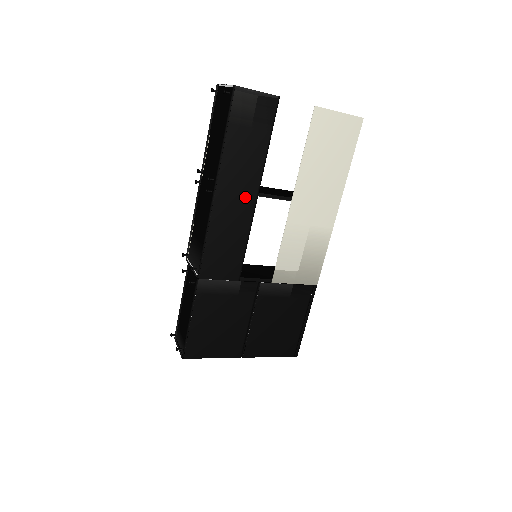
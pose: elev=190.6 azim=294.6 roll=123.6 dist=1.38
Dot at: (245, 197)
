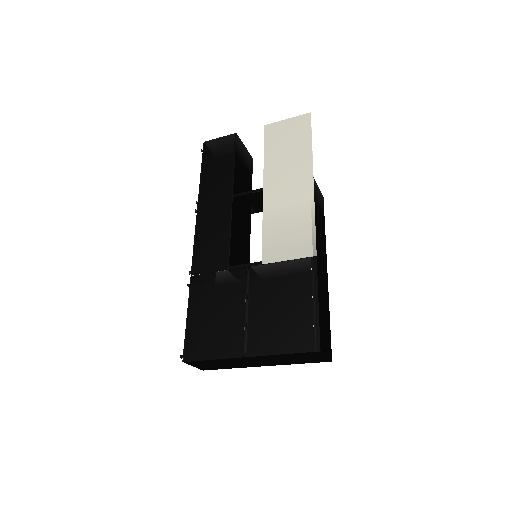
Dot at: (222, 201)
